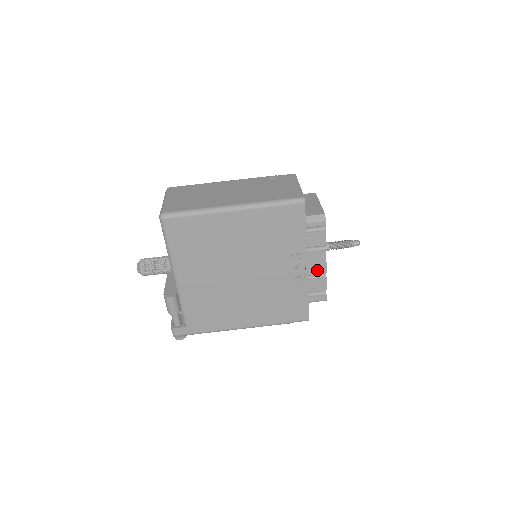
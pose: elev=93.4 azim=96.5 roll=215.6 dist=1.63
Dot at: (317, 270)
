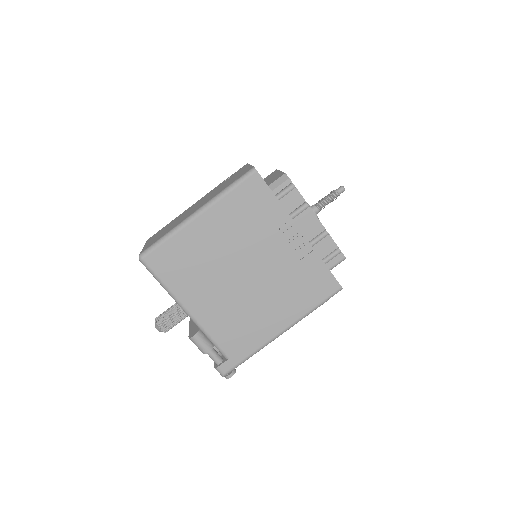
Dot at: (315, 231)
